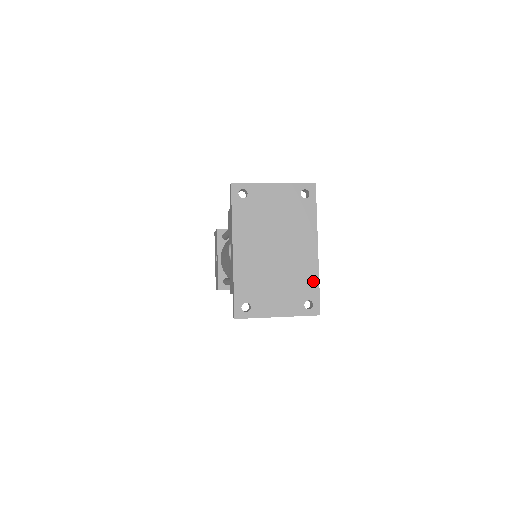
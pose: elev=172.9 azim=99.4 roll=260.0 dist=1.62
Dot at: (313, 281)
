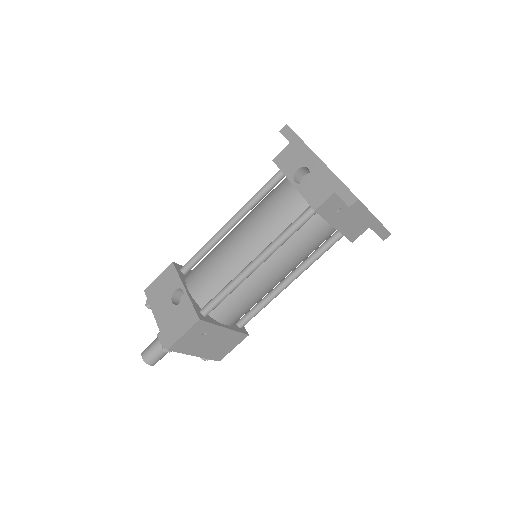
Dot at: occluded
